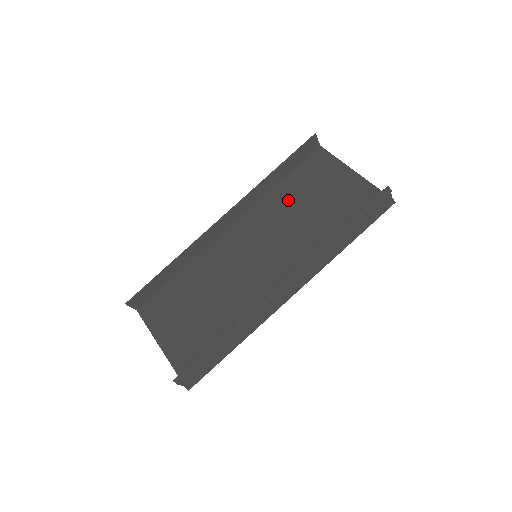
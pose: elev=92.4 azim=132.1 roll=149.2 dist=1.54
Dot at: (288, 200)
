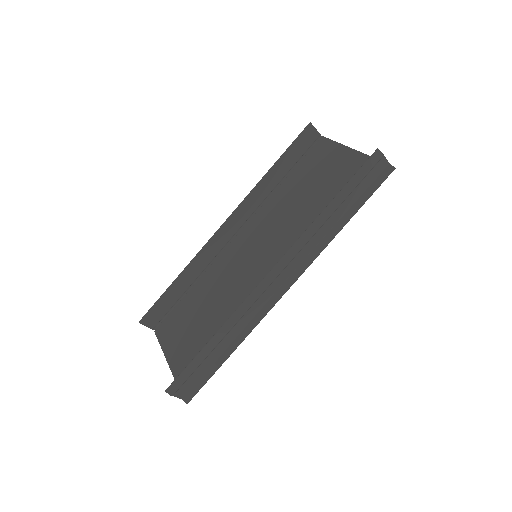
Dot at: (289, 195)
